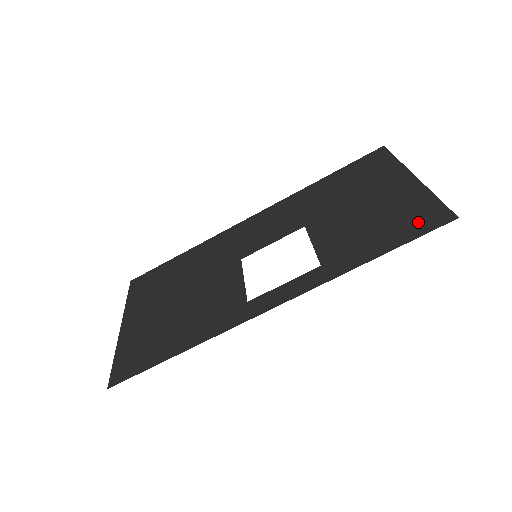
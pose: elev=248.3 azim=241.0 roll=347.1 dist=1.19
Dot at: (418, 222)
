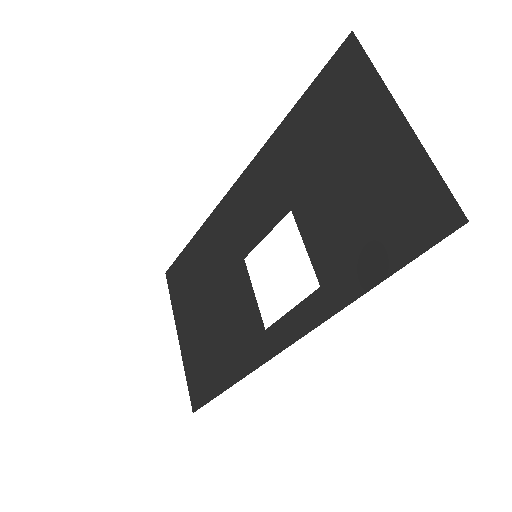
Dot at: (416, 223)
